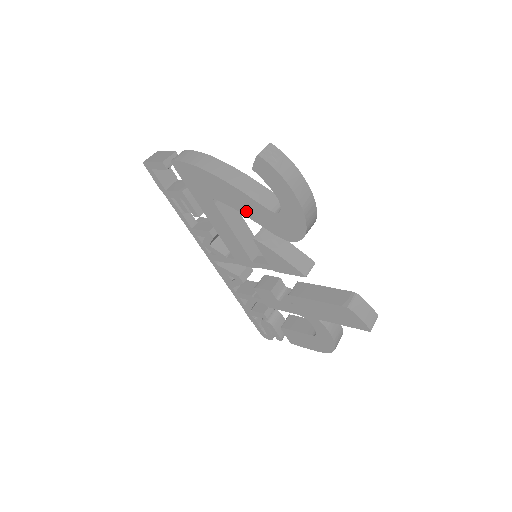
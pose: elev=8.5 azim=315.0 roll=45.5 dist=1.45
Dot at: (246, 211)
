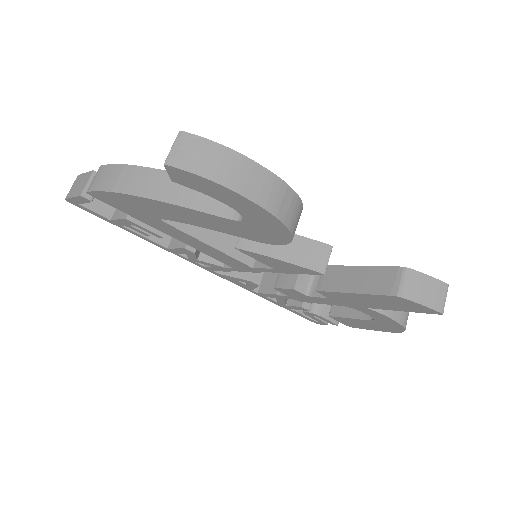
Dot at: (205, 224)
